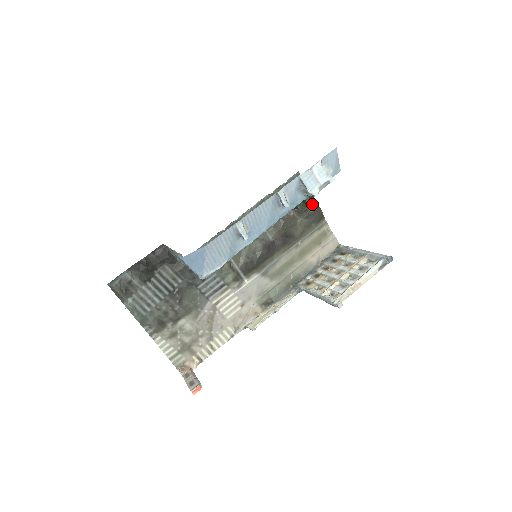
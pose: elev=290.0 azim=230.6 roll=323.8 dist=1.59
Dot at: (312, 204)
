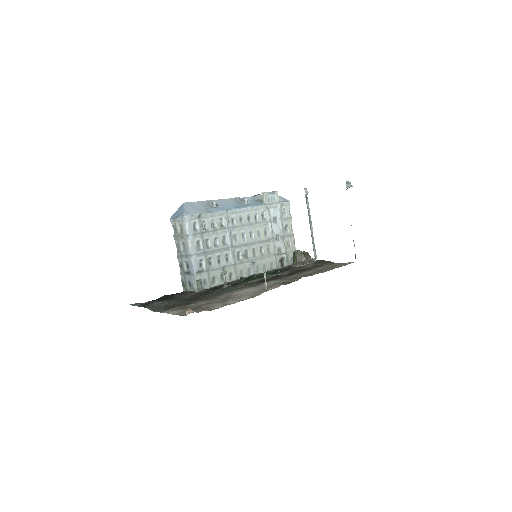
Dot at: occluded
